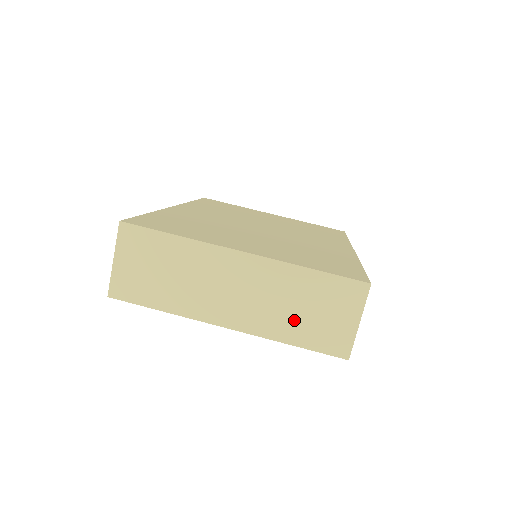
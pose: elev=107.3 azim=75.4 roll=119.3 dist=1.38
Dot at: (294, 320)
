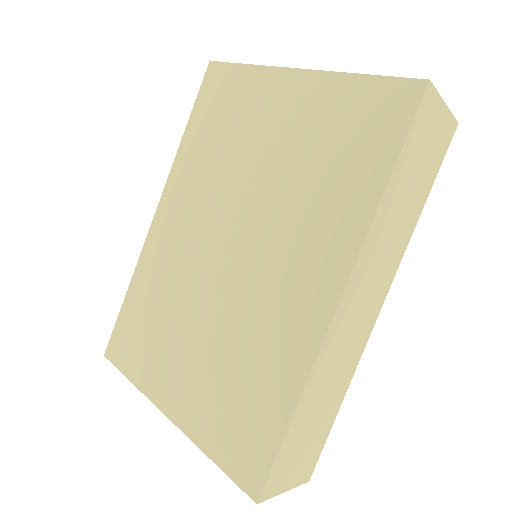
Dot at: occluded
